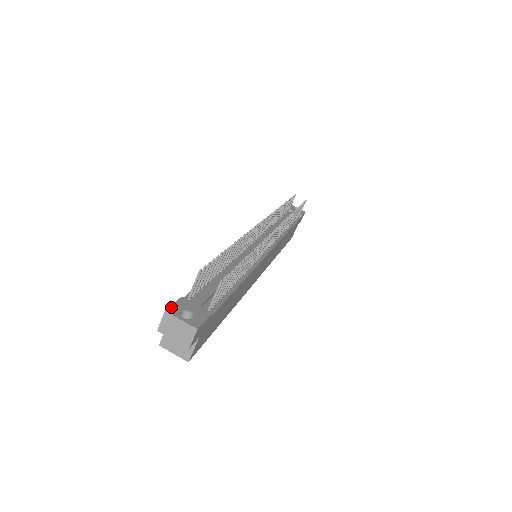
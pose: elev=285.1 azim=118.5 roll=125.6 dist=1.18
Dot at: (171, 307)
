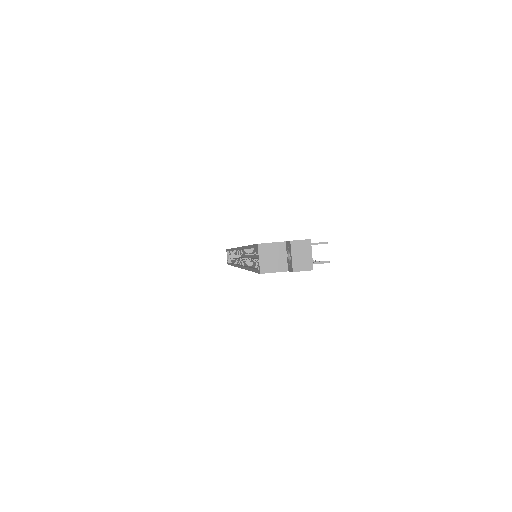
Dot at: (309, 240)
